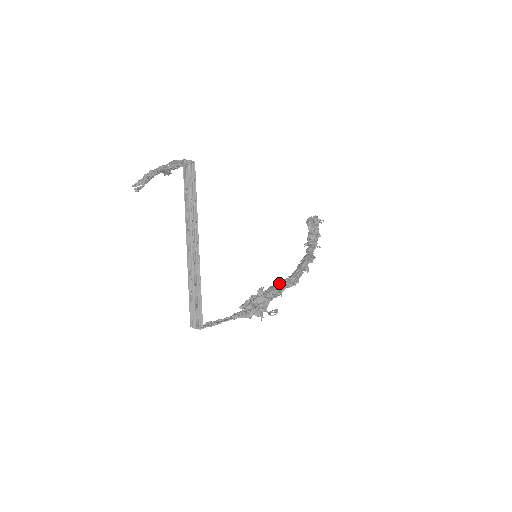
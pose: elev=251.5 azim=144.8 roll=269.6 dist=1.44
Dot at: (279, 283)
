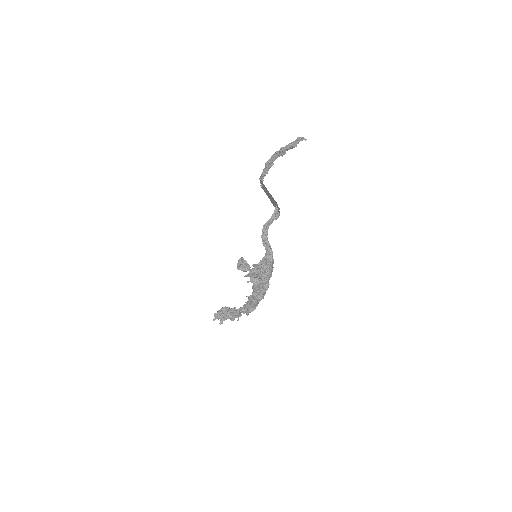
Dot at: occluded
